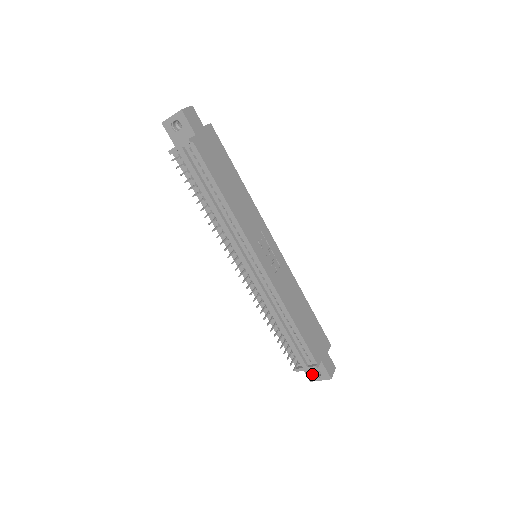
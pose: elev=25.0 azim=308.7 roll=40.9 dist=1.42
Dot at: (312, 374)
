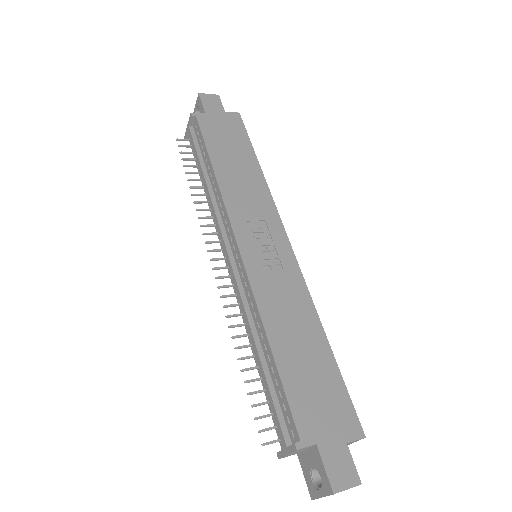
Dot at: (312, 479)
